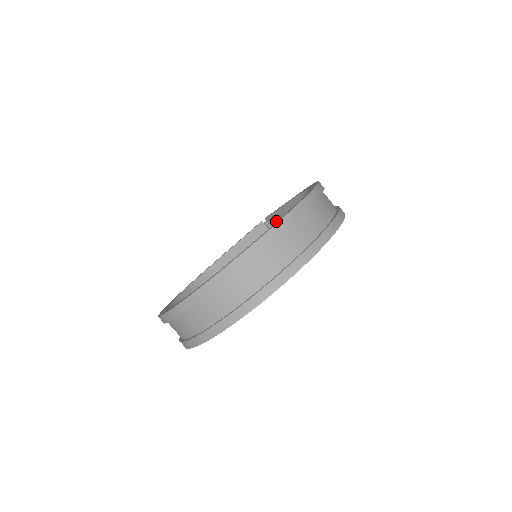
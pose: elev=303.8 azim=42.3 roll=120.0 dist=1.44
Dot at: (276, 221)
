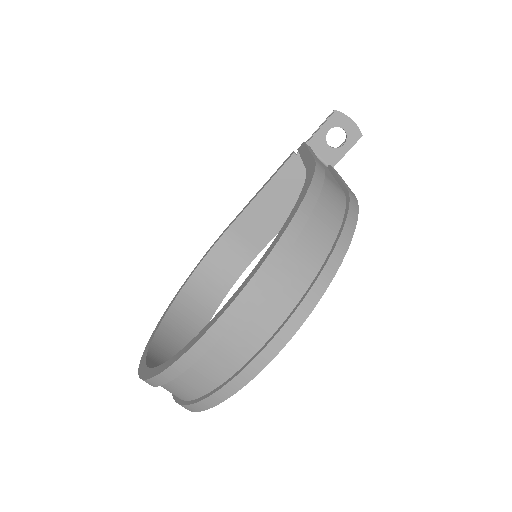
Dot at: occluded
